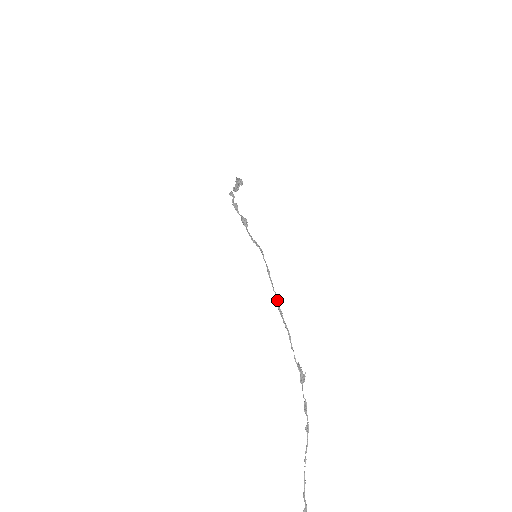
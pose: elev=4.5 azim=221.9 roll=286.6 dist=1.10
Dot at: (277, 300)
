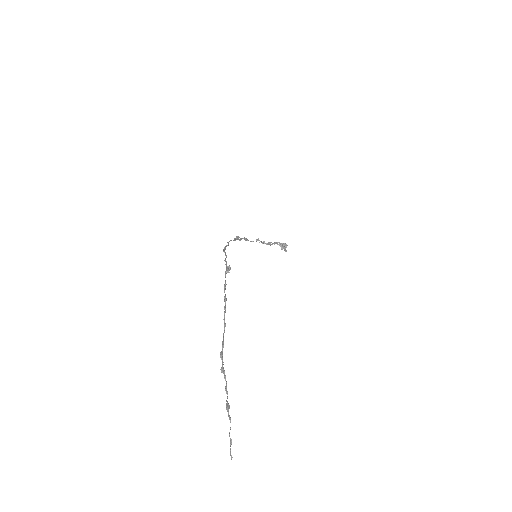
Dot at: (225, 246)
